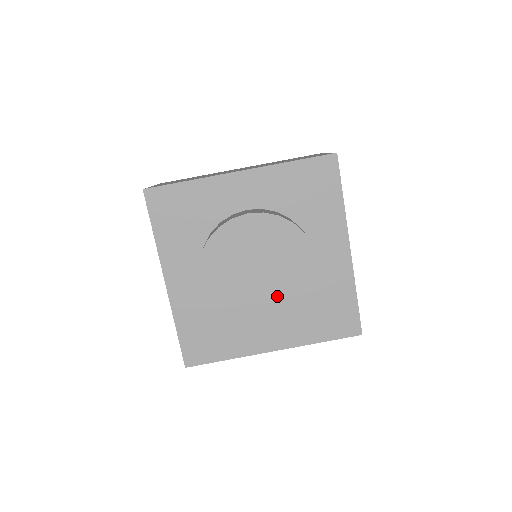
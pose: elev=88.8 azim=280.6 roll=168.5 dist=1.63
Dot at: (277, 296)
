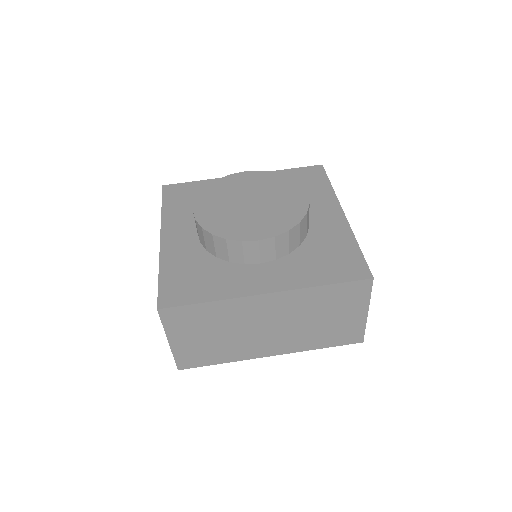
Dot at: (268, 217)
